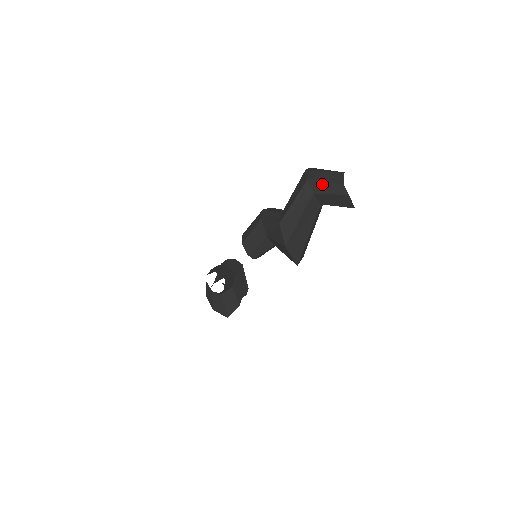
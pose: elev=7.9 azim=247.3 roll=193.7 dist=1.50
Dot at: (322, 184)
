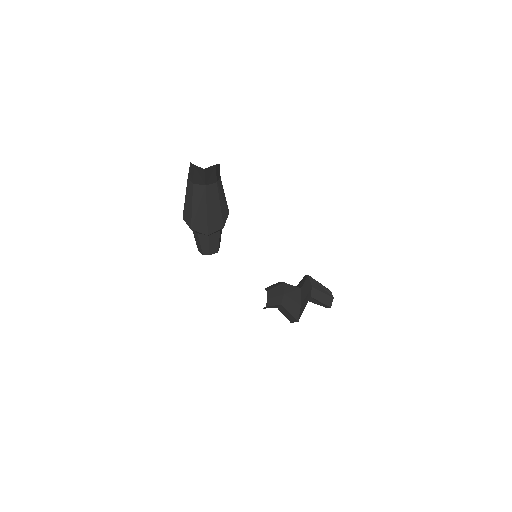
Dot at: (189, 174)
